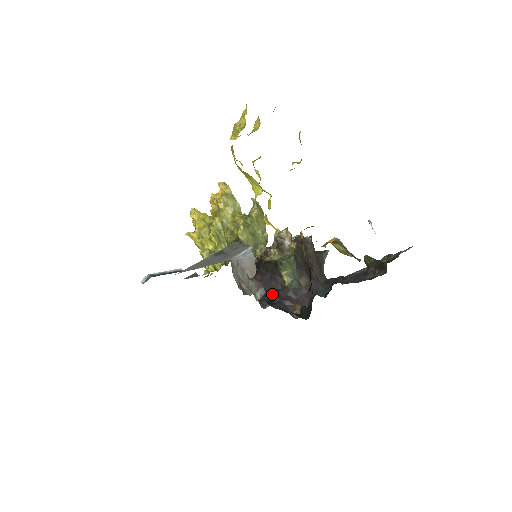
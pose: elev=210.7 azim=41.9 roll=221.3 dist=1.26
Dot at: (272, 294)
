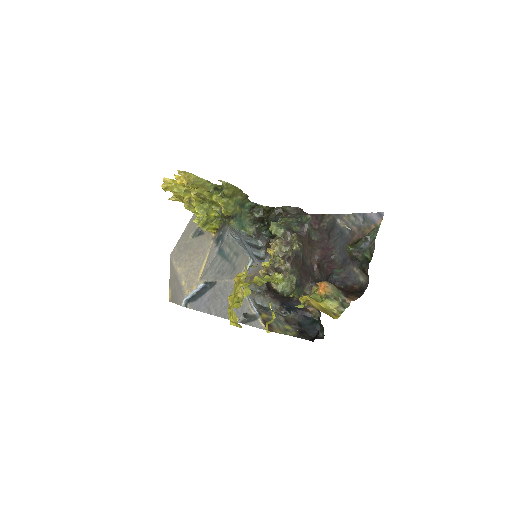
Dot at: (288, 306)
